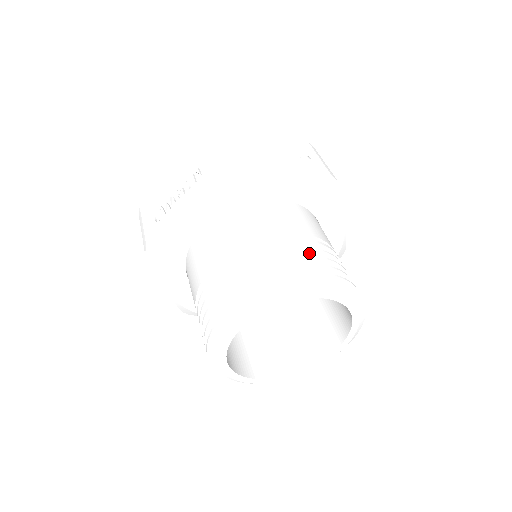
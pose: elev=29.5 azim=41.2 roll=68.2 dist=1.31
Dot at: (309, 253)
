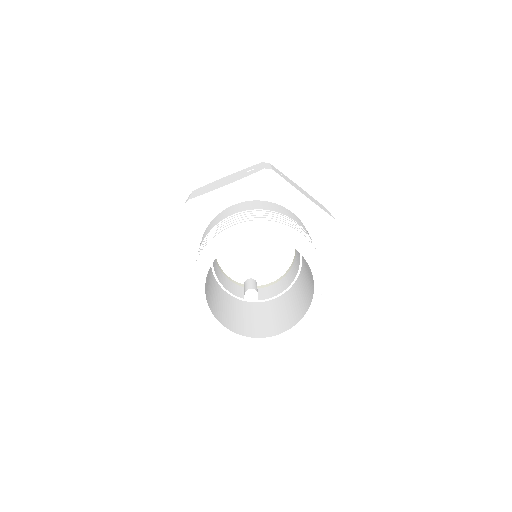
Dot at: occluded
